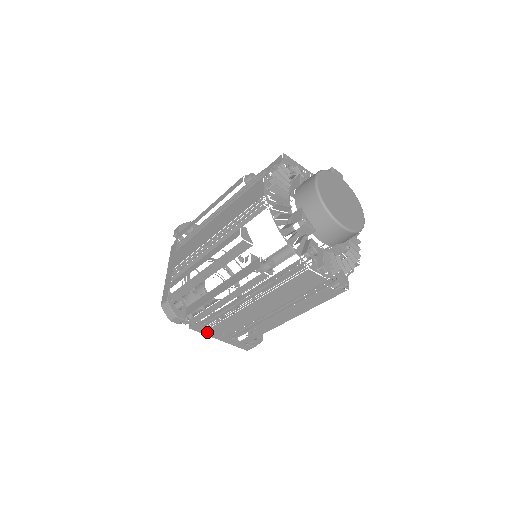
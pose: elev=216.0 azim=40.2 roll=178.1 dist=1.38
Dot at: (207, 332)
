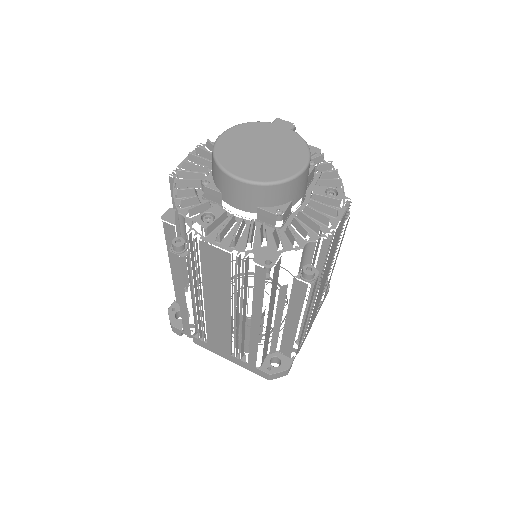
Dot at: (211, 348)
